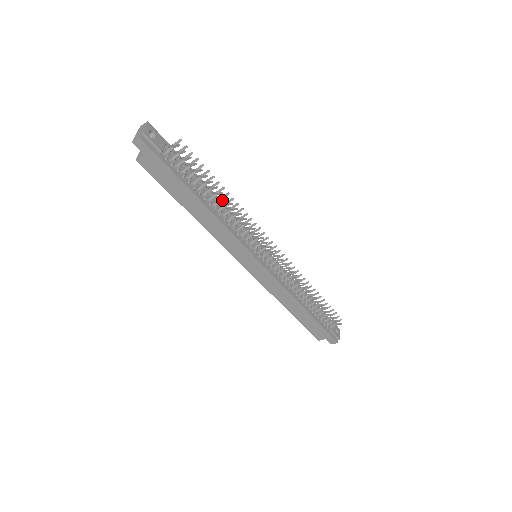
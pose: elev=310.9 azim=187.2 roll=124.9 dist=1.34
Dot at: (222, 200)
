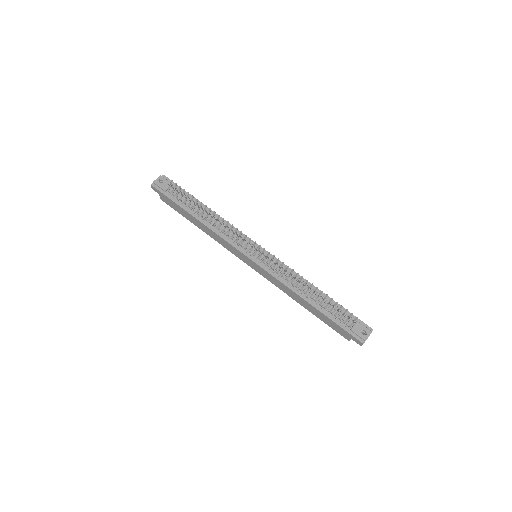
Dot at: (208, 214)
